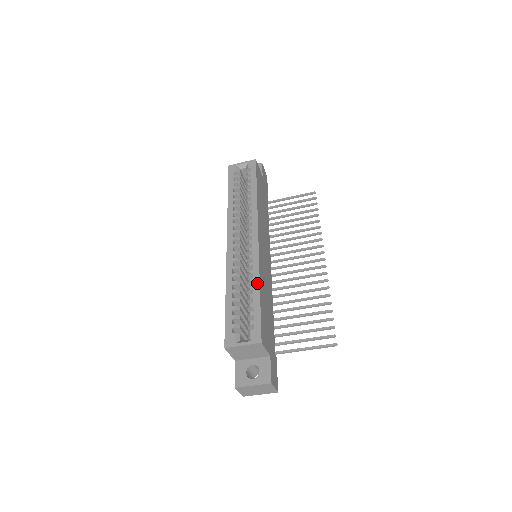
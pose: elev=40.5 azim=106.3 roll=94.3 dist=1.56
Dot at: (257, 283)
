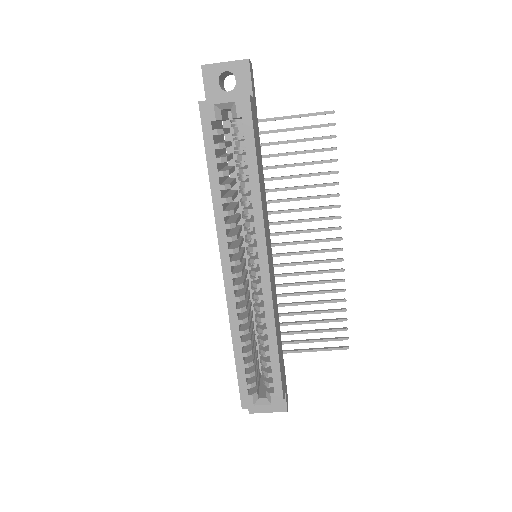
Dot at: (273, 338)
